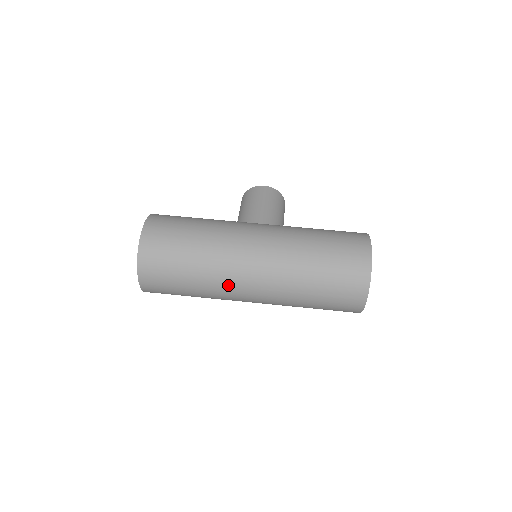
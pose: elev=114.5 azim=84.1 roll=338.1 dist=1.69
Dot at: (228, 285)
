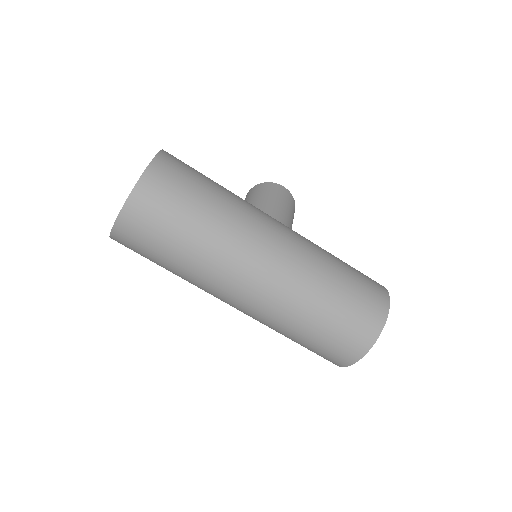
Dot at: (225, 274)
